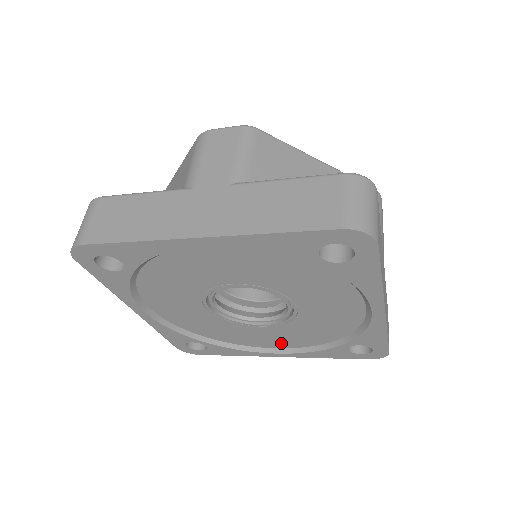
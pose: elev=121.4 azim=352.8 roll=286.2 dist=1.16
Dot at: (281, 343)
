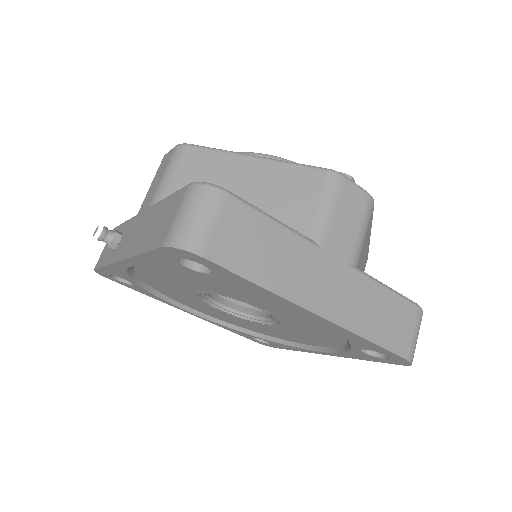
Dot at: (206, 312)
